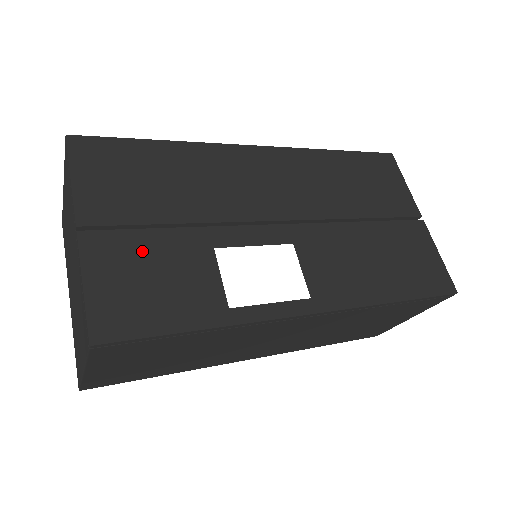
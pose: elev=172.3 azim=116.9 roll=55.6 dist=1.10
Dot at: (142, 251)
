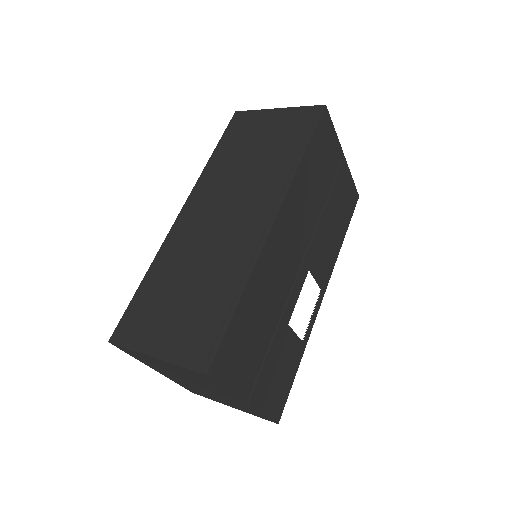
Dot at: (270, 370)
